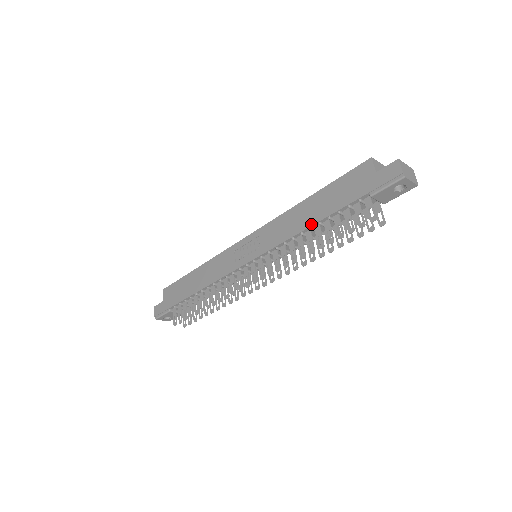
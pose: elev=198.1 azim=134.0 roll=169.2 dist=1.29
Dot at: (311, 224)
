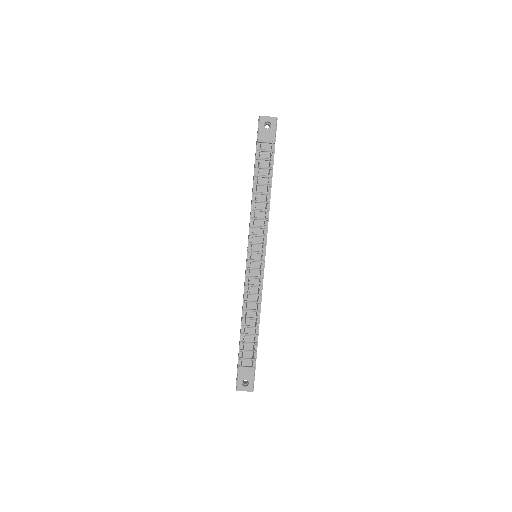
Dot at: occluded
